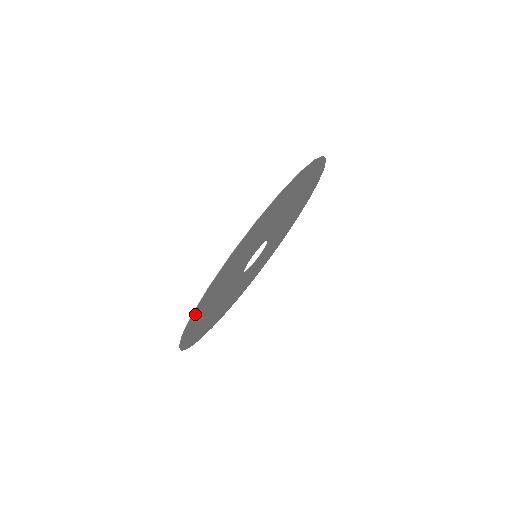
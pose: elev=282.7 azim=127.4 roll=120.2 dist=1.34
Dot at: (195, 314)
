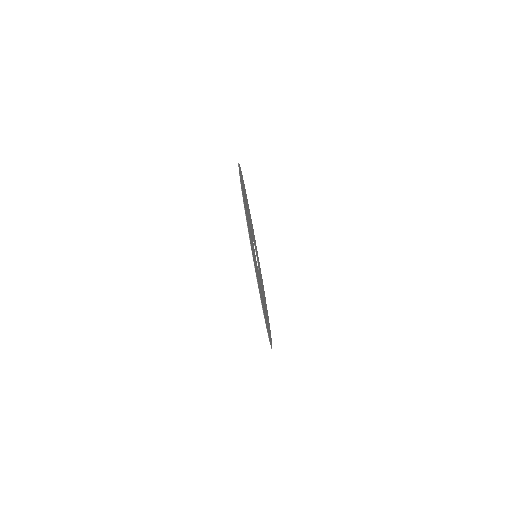
Dot at: (258, 286)
